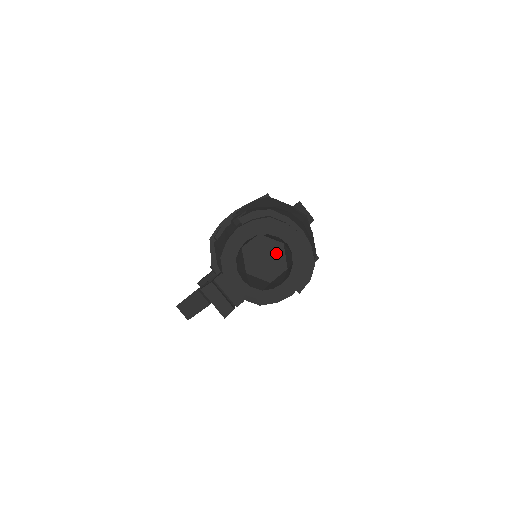
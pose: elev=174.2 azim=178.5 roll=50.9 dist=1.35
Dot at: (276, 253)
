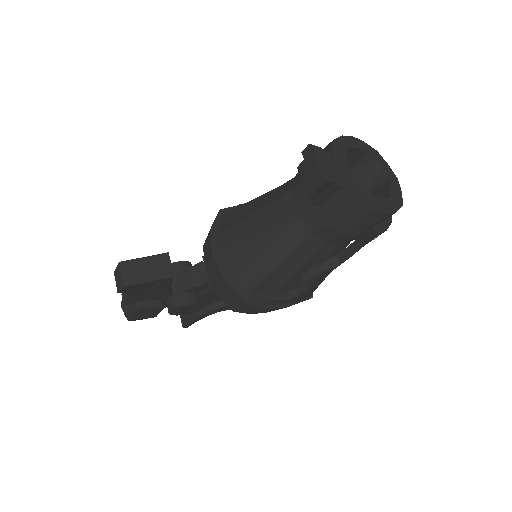
Dot at: occluded
